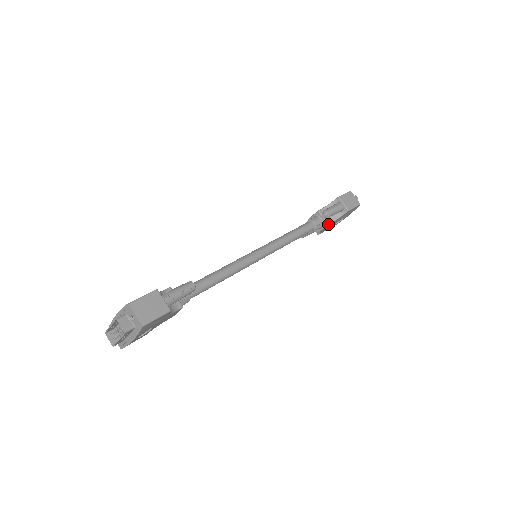
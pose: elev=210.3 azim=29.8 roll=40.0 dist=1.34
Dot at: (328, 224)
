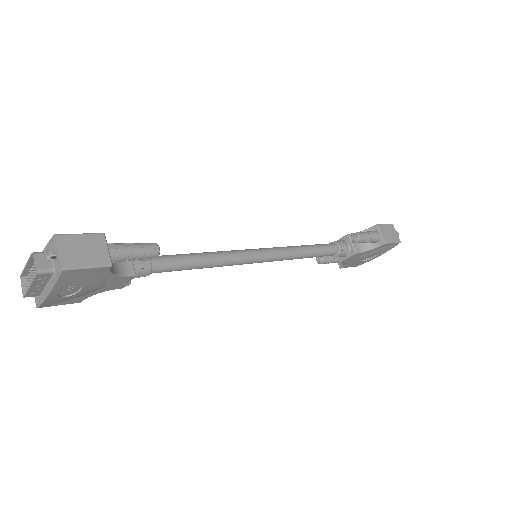
Dot at: (356, 252)
